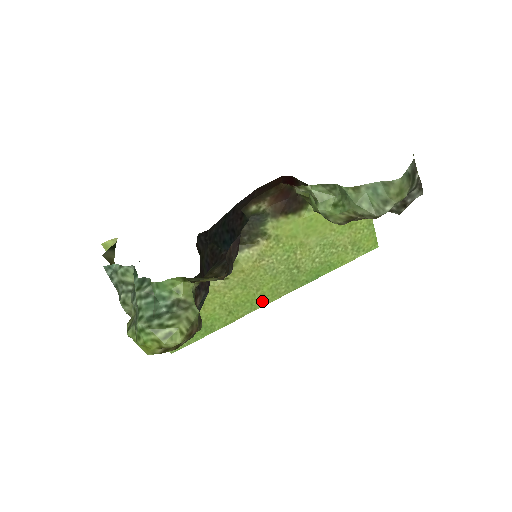
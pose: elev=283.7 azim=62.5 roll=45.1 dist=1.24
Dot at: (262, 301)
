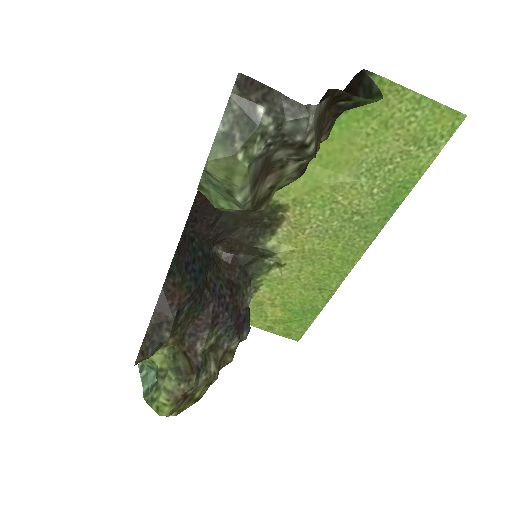
Dot at: (347, 264)
